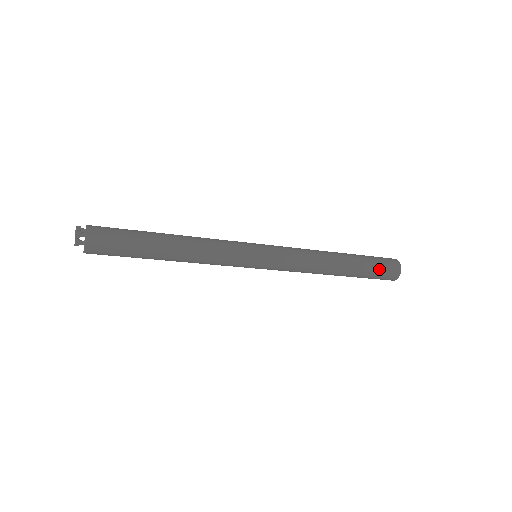
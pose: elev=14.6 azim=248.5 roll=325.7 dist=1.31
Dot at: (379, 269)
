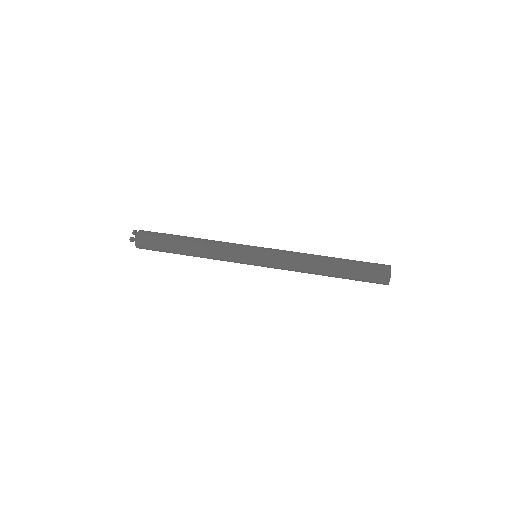
Dot at: (365, 279)
